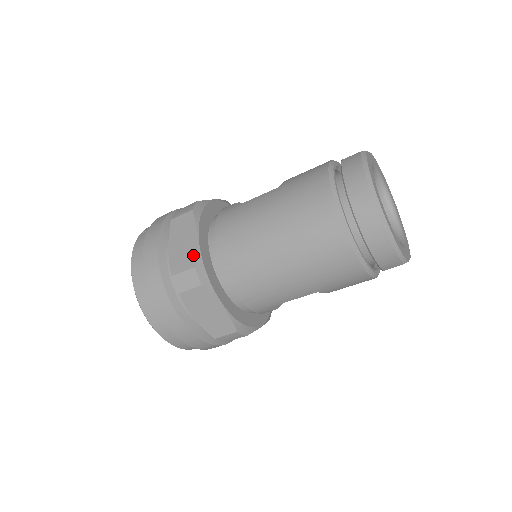
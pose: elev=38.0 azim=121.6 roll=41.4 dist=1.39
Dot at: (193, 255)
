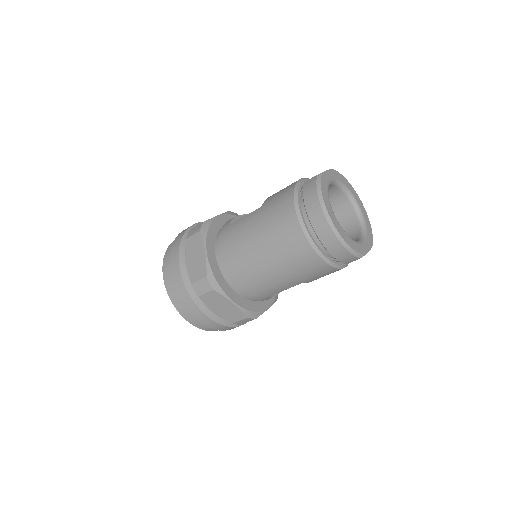
Dot at: (204, 268)
